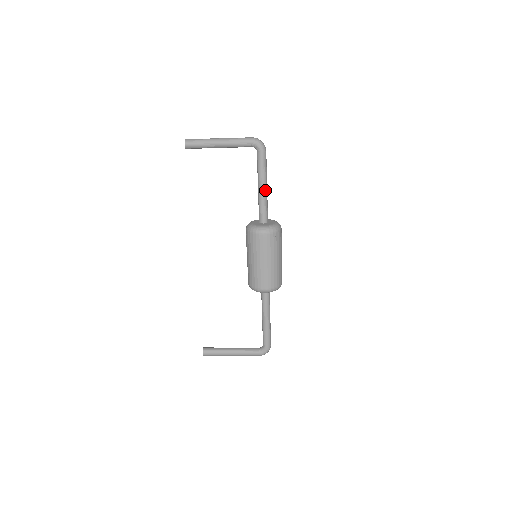
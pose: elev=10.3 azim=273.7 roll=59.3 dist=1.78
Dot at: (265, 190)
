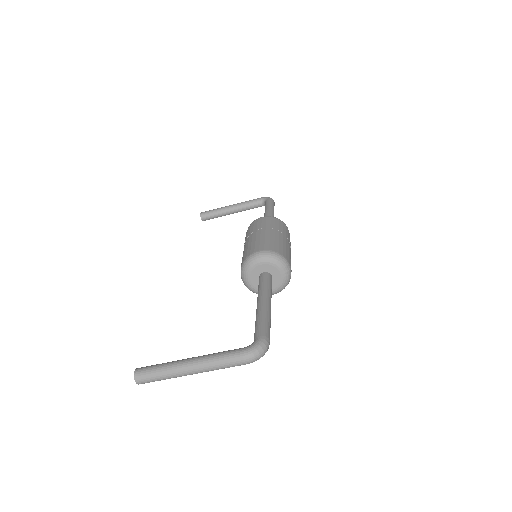
Dot at: (271, 214)
